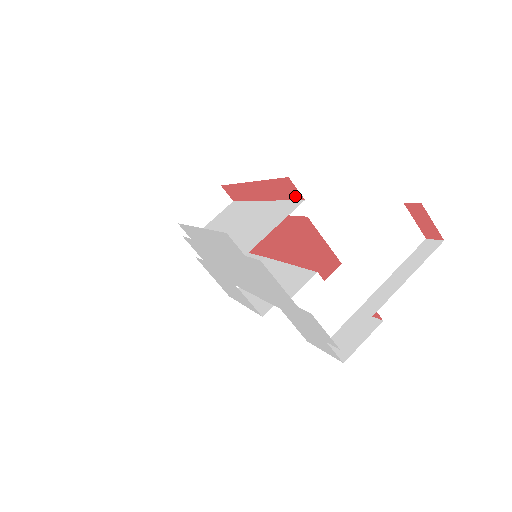
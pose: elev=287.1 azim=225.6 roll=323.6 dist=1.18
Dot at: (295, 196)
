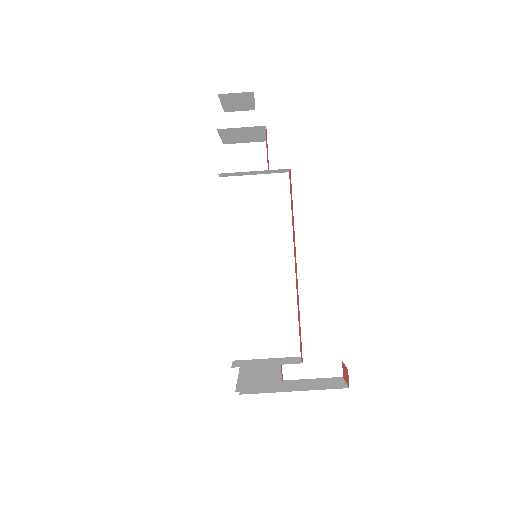
Dot at: (300, 345)
